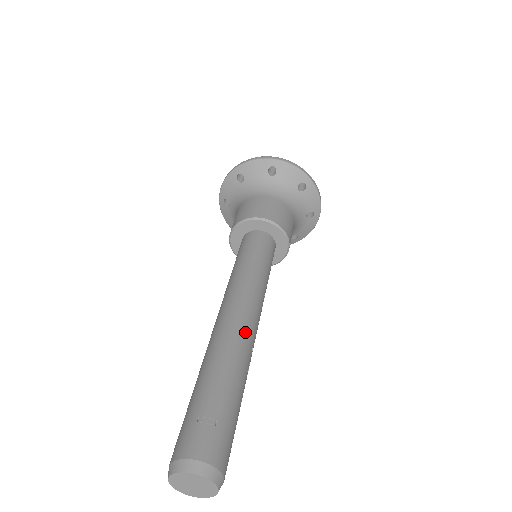
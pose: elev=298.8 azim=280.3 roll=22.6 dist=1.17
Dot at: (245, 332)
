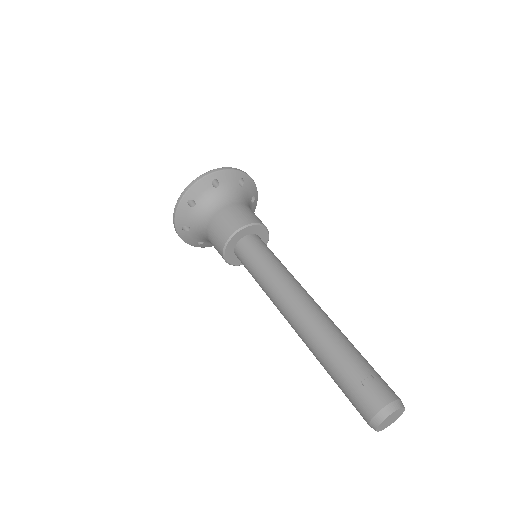
Dot at: (321, 312)
